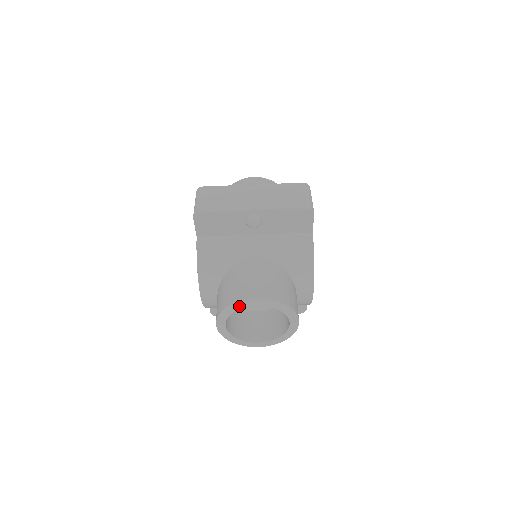
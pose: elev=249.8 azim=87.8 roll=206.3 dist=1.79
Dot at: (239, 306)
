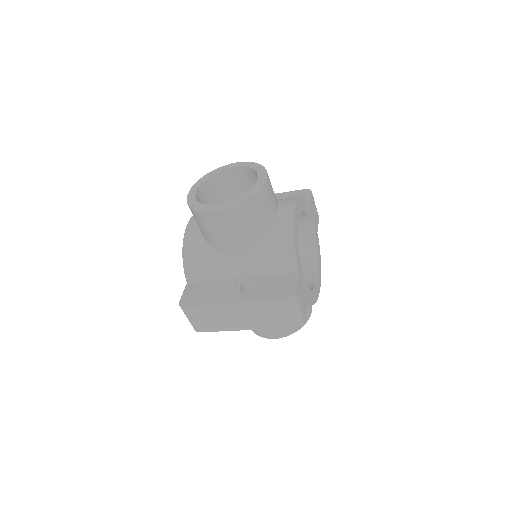
Dot at: occluded
